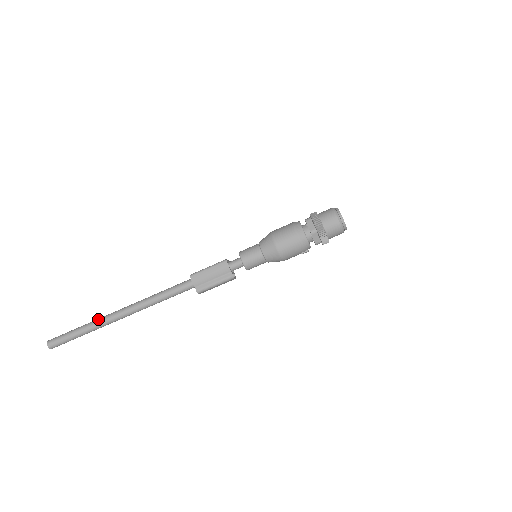
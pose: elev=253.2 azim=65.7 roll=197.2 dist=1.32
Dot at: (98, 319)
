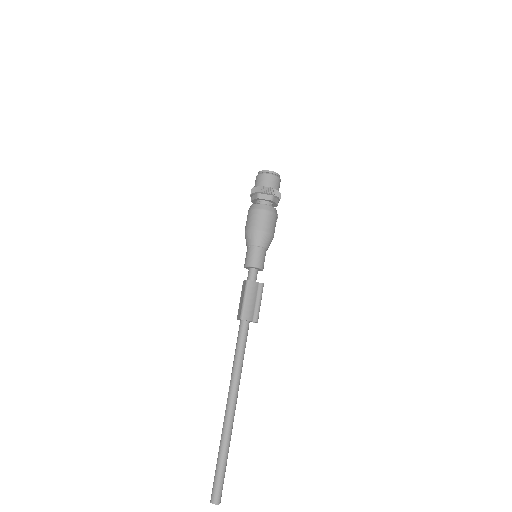
Dot at: (223, 434)
